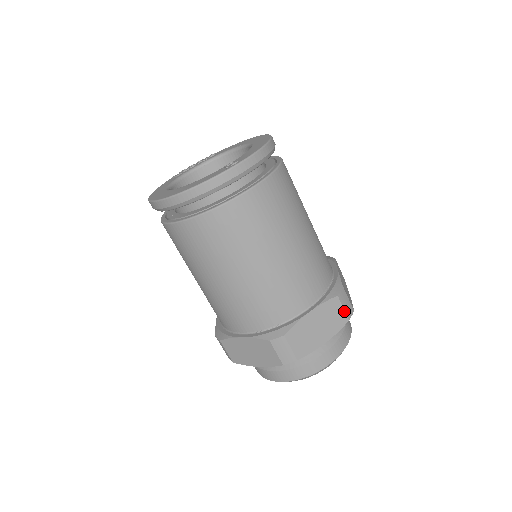
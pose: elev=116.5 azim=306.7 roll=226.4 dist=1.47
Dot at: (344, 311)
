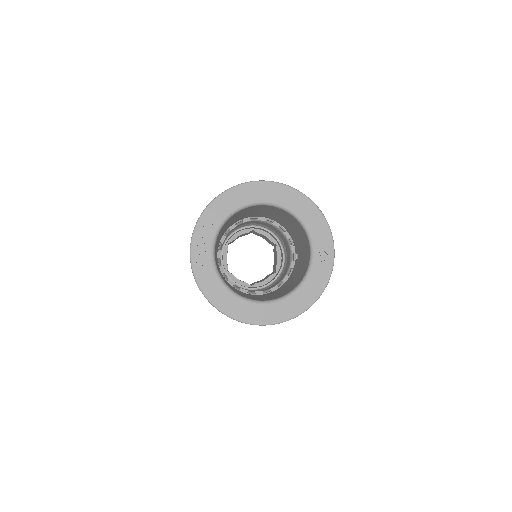
Dot at: occluded
